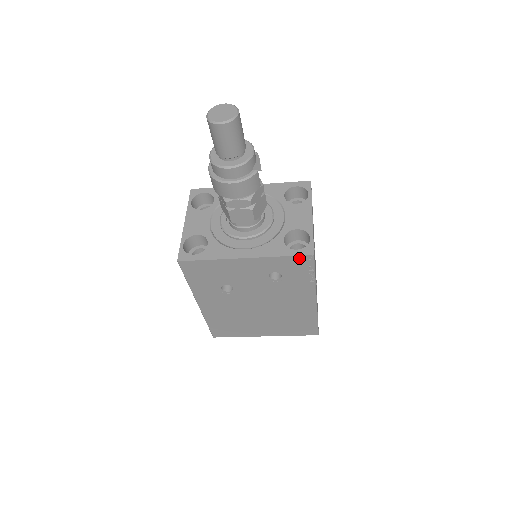
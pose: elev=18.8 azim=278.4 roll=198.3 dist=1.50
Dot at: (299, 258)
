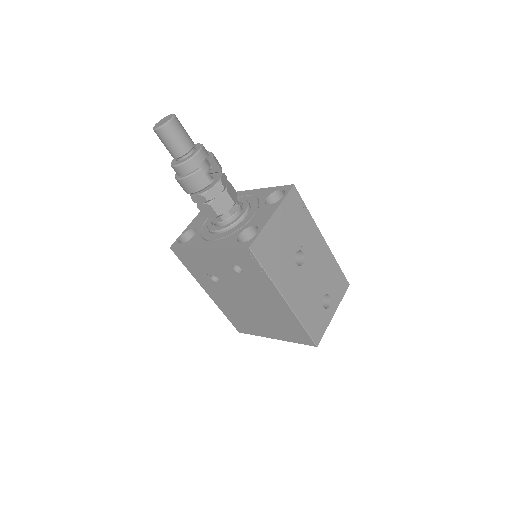
Dot at: (241, 250)
